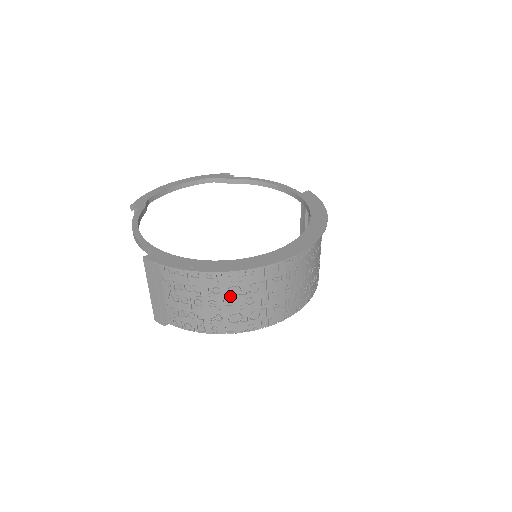
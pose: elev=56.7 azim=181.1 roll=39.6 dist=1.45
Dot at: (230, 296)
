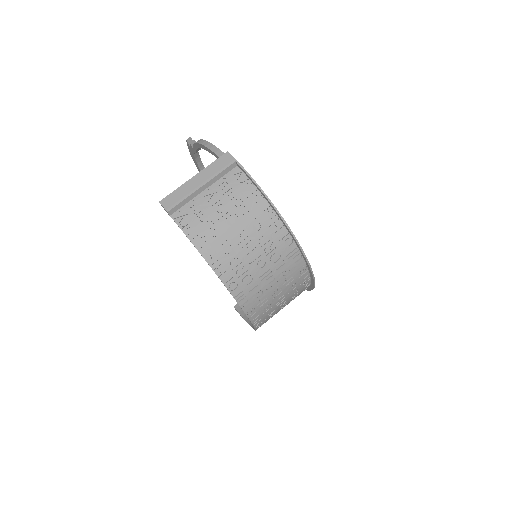
Dot at: (258, 243)
